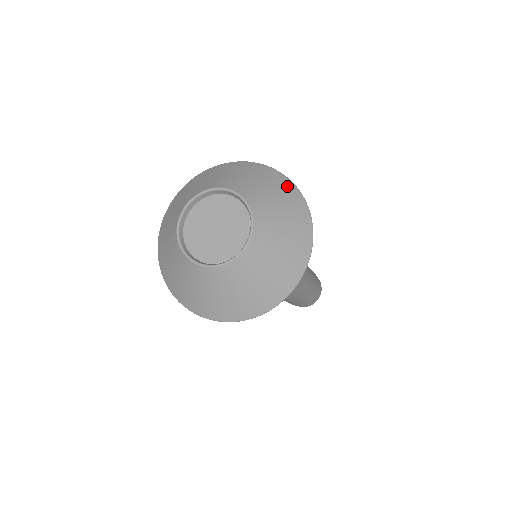
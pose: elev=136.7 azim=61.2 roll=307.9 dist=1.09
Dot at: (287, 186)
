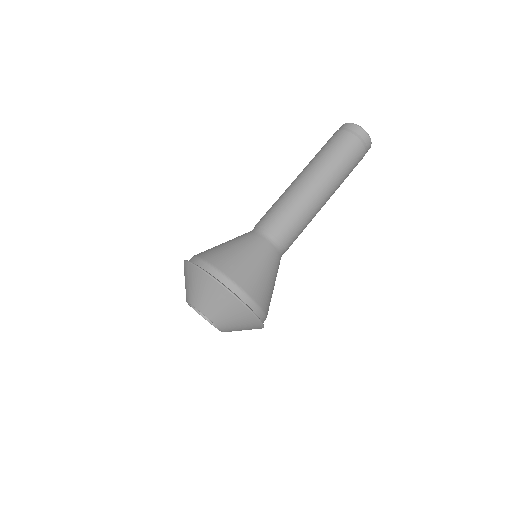
Dot at: (237, 306)
